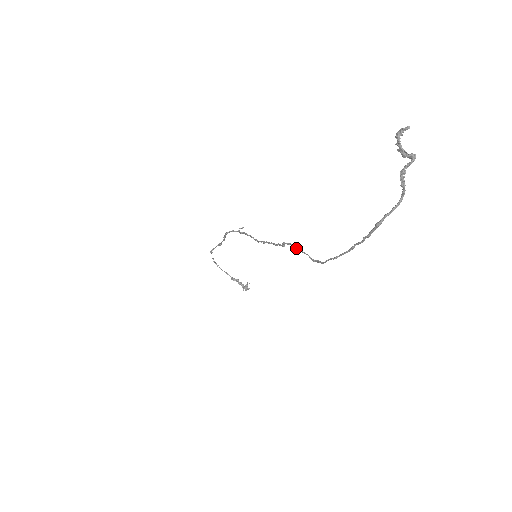
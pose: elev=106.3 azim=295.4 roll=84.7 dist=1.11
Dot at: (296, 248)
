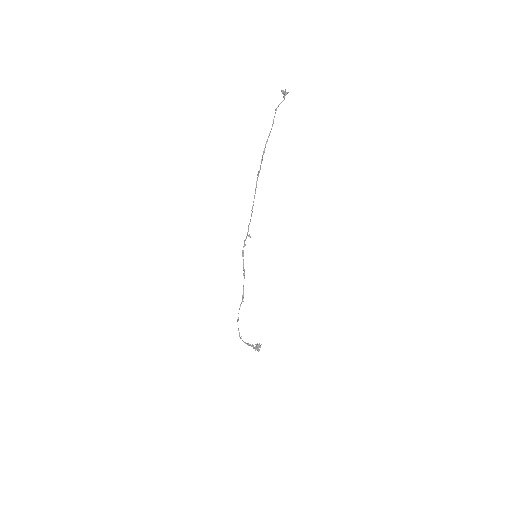
Dot at: (258, 171)
